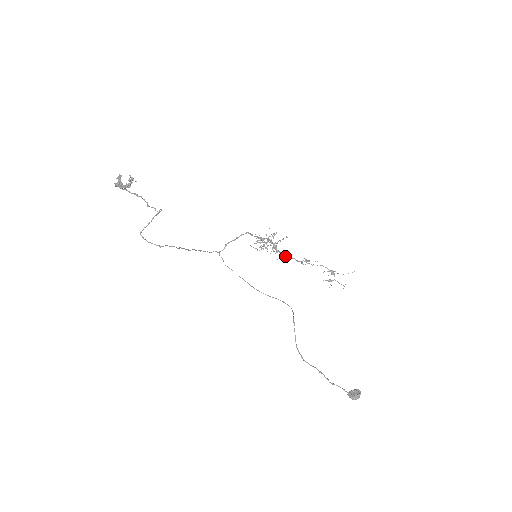
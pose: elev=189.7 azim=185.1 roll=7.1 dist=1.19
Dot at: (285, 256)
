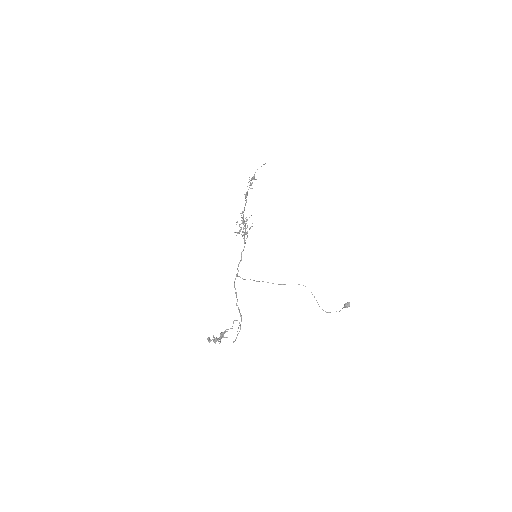
Dot at: occluded
